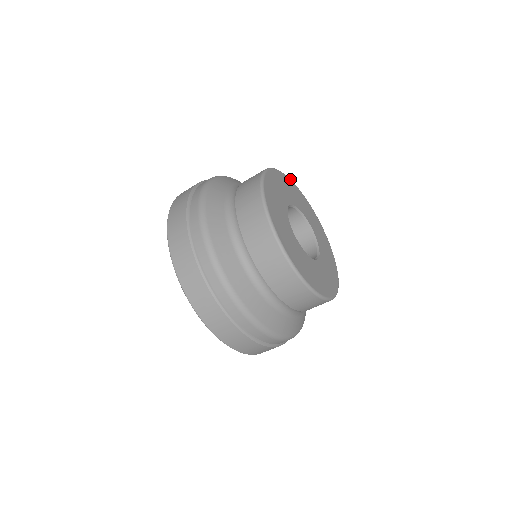
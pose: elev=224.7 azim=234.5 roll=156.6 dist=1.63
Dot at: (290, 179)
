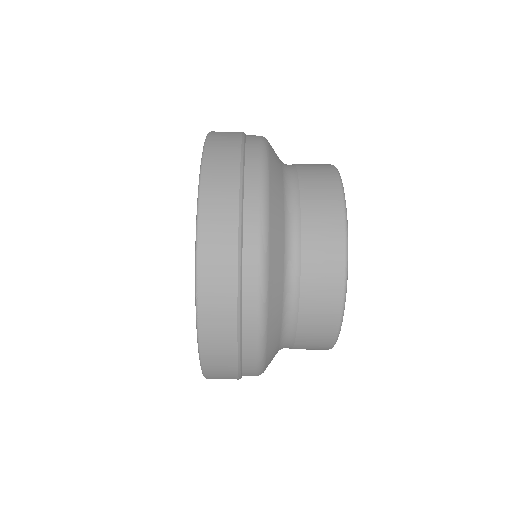
Dot at: occluded
